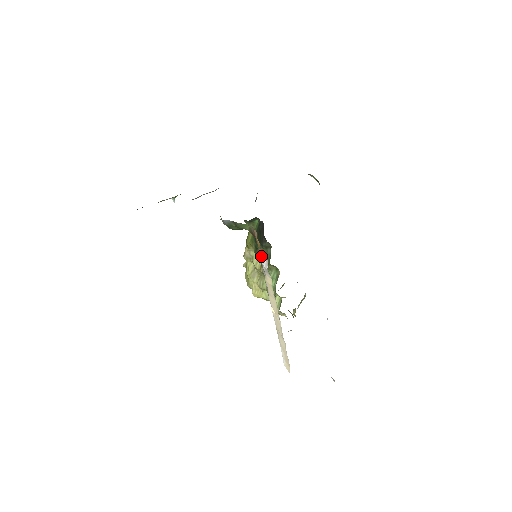
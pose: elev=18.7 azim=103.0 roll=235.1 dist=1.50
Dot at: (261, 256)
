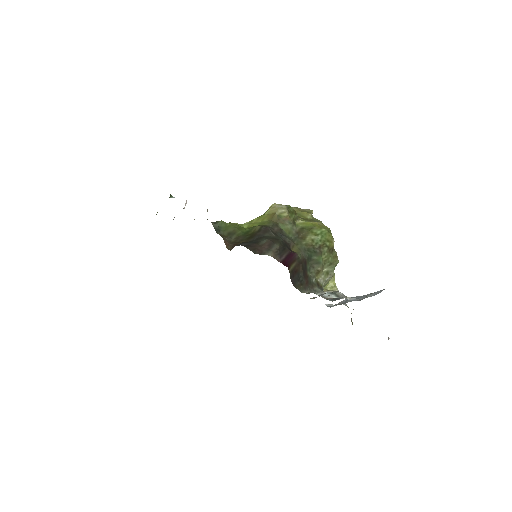
Dot at: occluded
